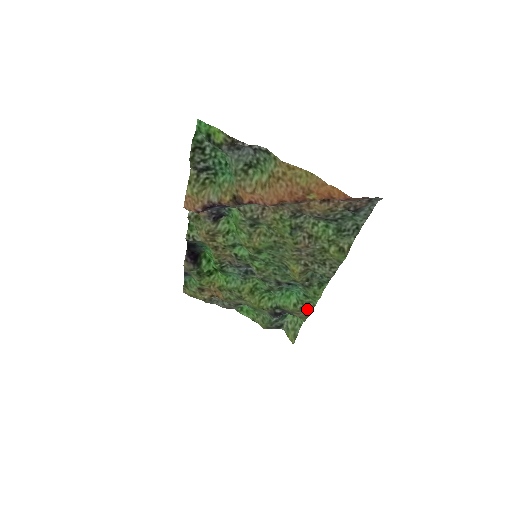
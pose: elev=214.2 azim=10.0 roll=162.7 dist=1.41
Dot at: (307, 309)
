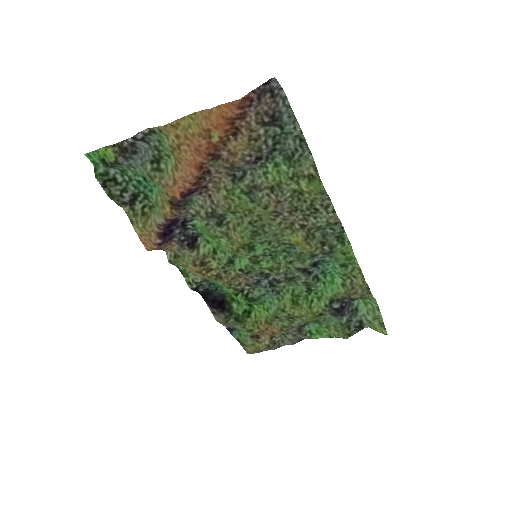
Dot at: (358, 280)
